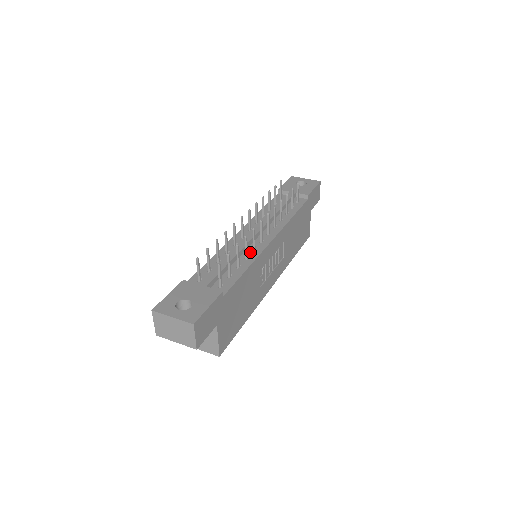
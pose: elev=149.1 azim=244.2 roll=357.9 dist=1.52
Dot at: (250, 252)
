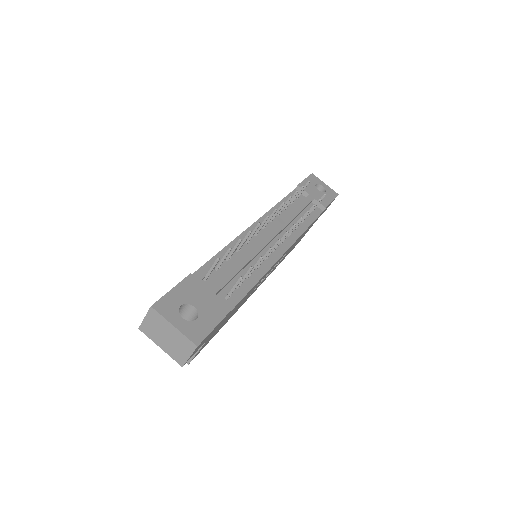
Dot at: occluded
